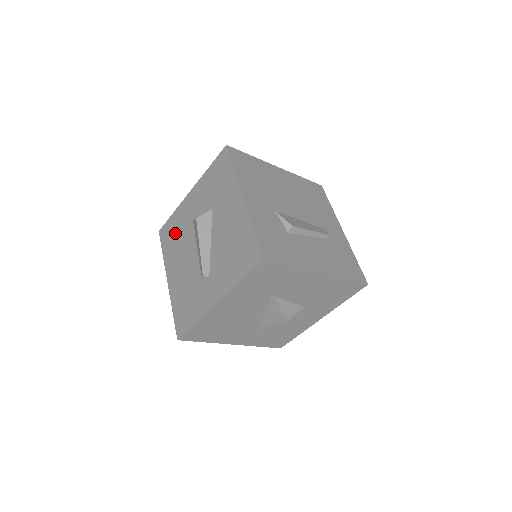
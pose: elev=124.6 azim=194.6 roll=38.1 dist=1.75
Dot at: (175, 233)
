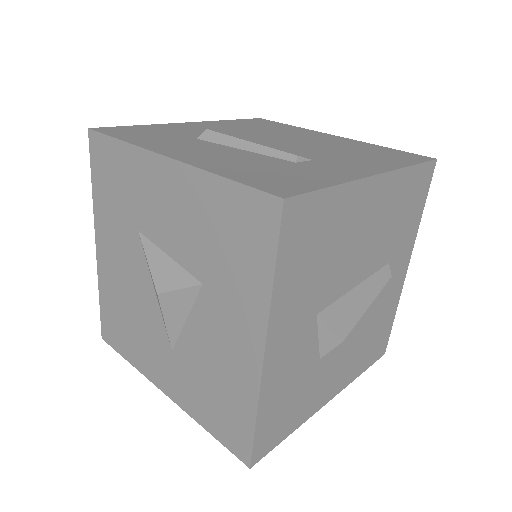
Dot at: occluded
